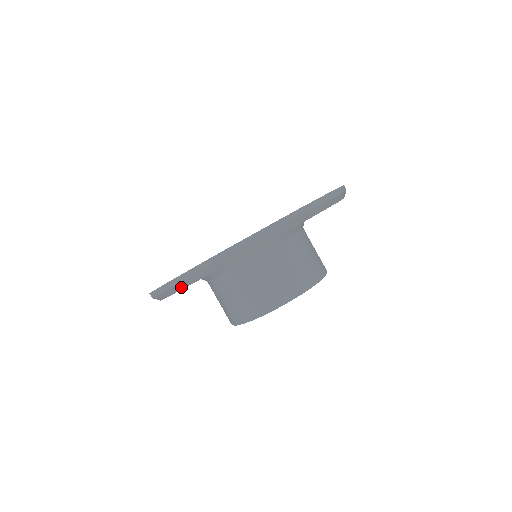
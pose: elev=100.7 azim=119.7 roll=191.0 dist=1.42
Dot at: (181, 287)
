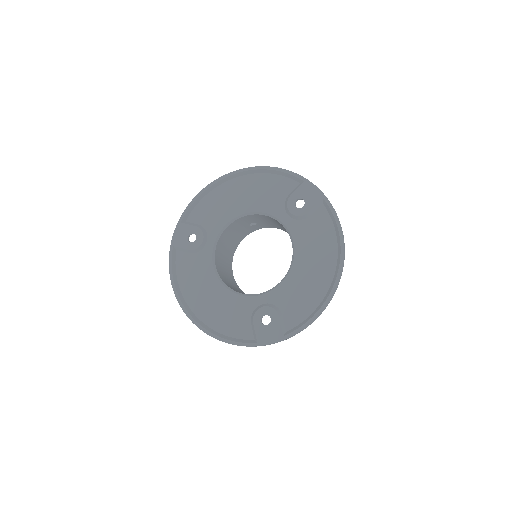
Dot at: occluded
